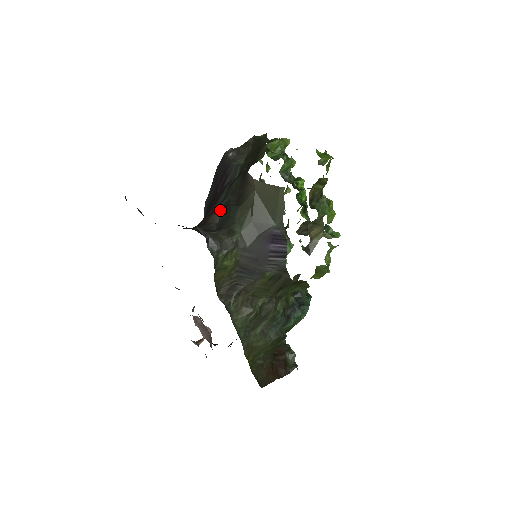
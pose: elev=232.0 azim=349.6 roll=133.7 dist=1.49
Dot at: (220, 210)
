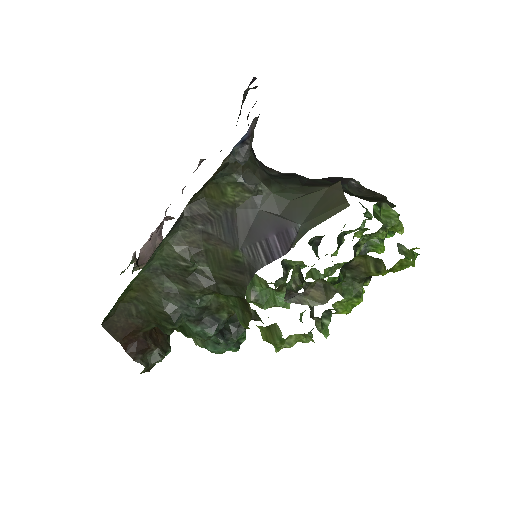
Dot at: (287, 173)
